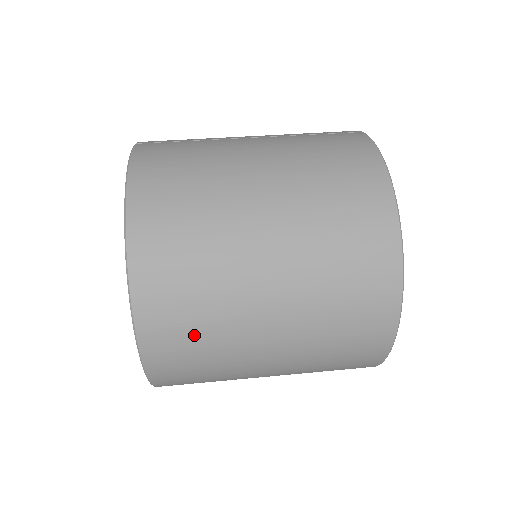
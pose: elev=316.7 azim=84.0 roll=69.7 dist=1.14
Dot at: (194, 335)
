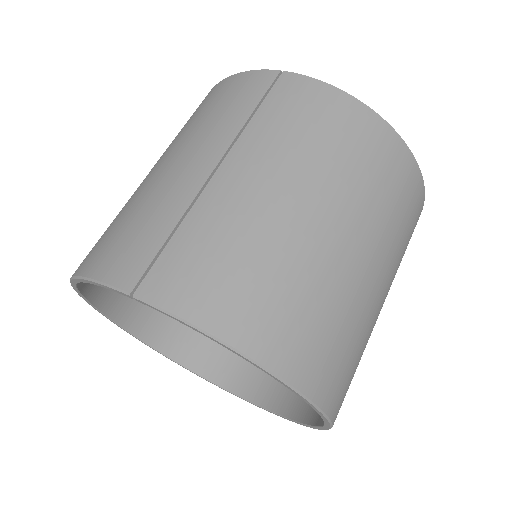
Dot at: occluded
